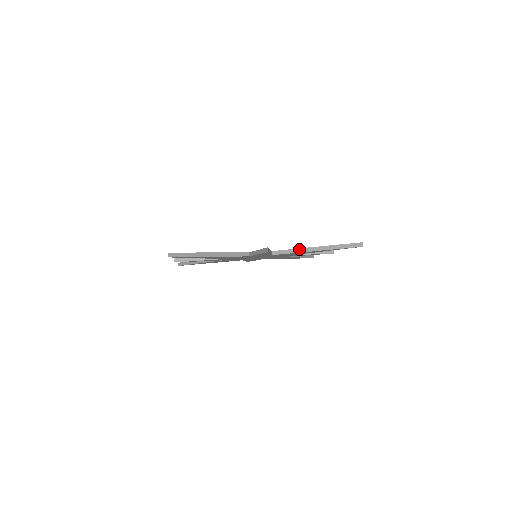
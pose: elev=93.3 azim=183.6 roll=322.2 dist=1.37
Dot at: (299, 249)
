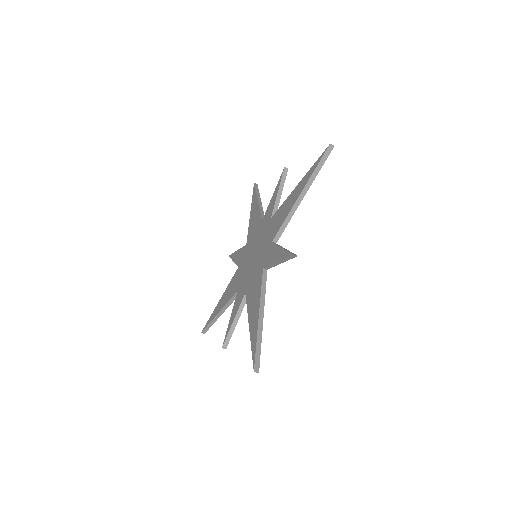
Dot at: (248, 315)
